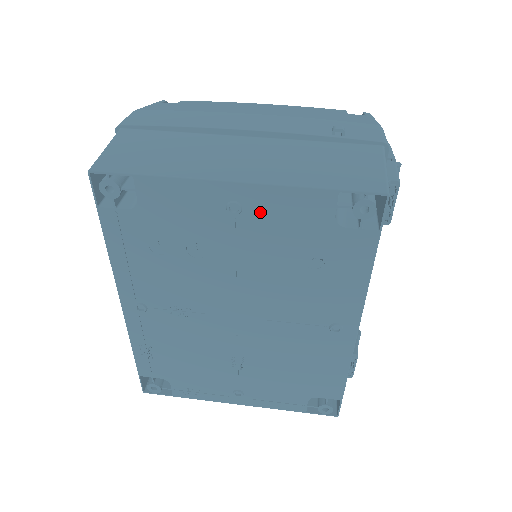
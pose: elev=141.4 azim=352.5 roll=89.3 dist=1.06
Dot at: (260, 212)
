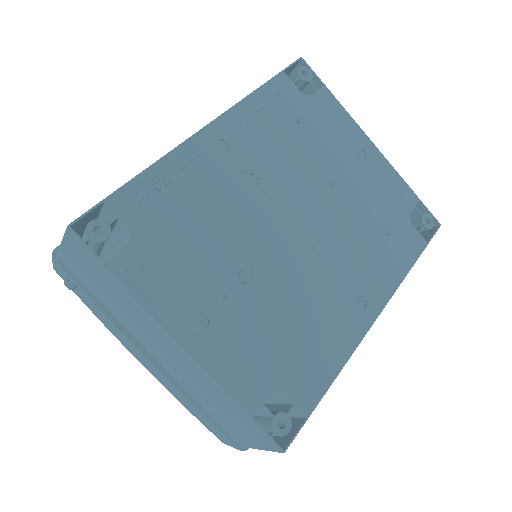
Dot at: (374, 171)
